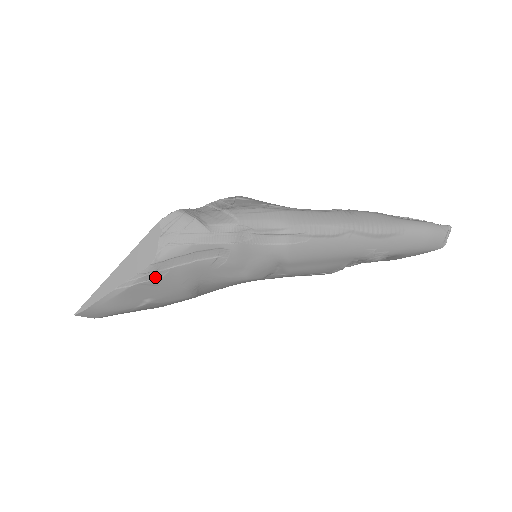
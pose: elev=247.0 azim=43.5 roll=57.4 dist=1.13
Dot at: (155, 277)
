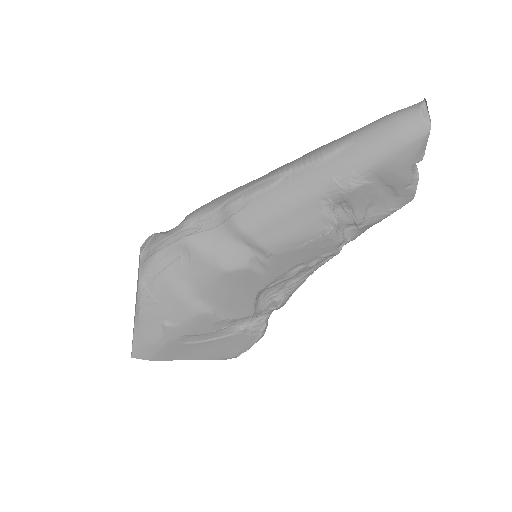
Dot at: (149, 294)
